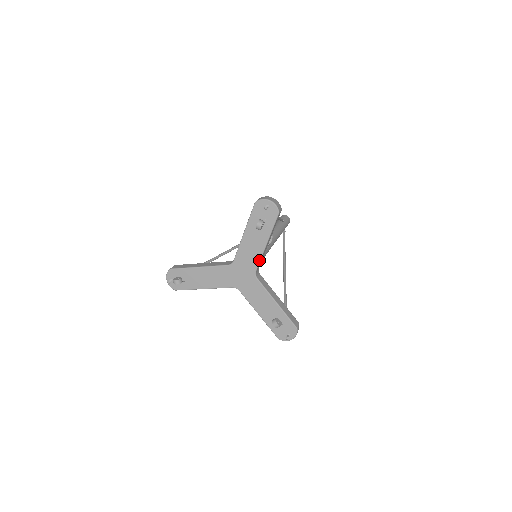
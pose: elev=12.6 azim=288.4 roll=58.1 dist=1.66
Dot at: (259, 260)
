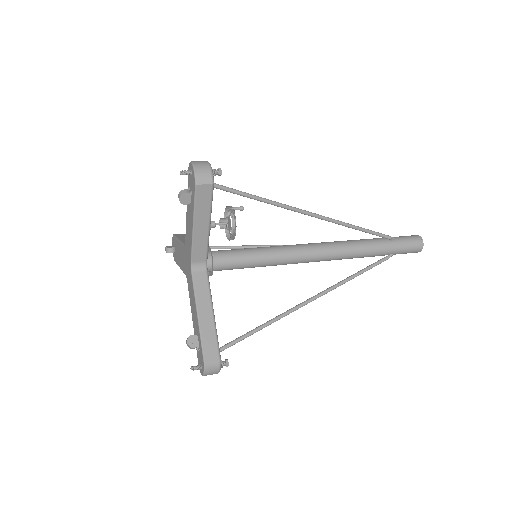
Dot at: (191, 248)
